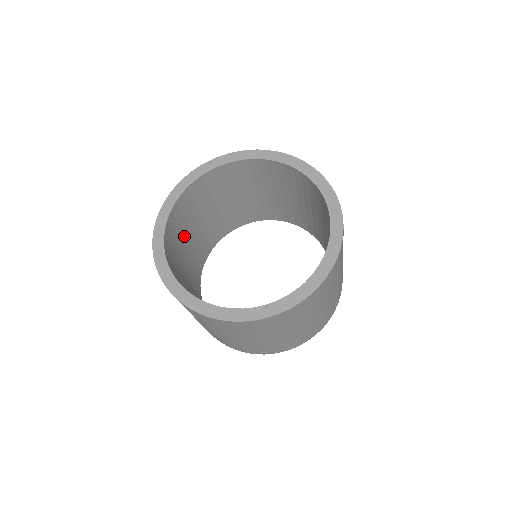
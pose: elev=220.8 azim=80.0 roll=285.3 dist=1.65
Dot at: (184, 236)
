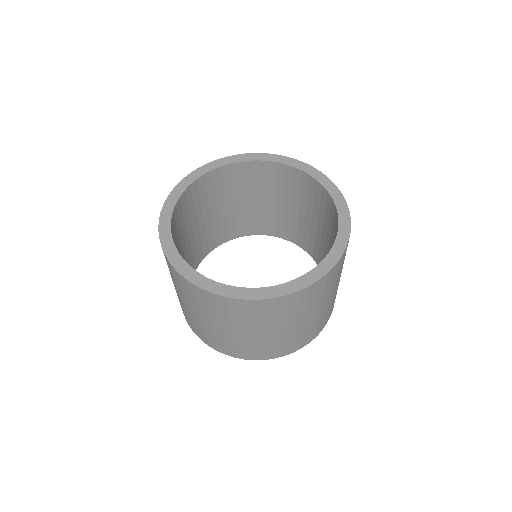
Dot at: (185, 230)
